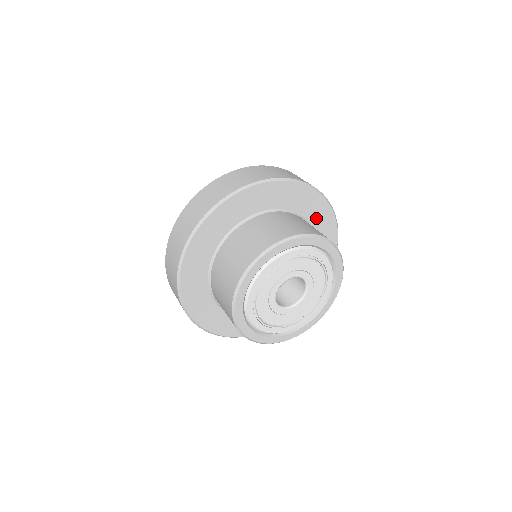
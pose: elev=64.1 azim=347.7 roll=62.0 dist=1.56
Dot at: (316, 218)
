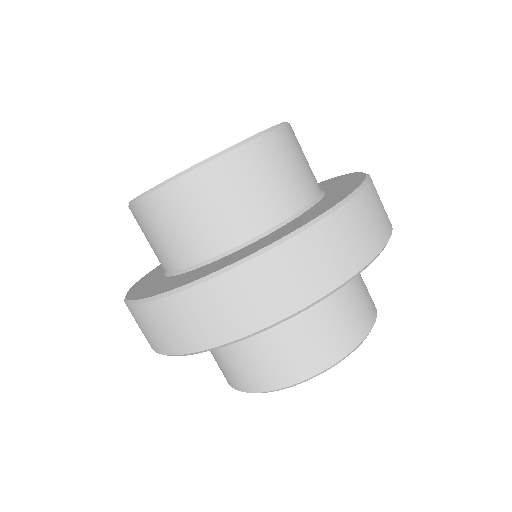
Dot at: occluded
